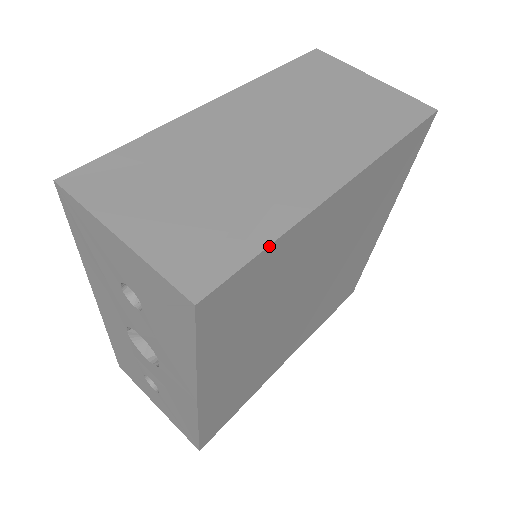
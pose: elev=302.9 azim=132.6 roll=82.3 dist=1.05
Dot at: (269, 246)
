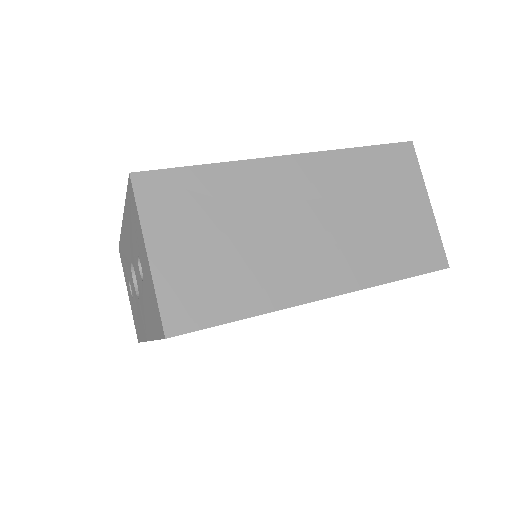
Dot at: occluded
